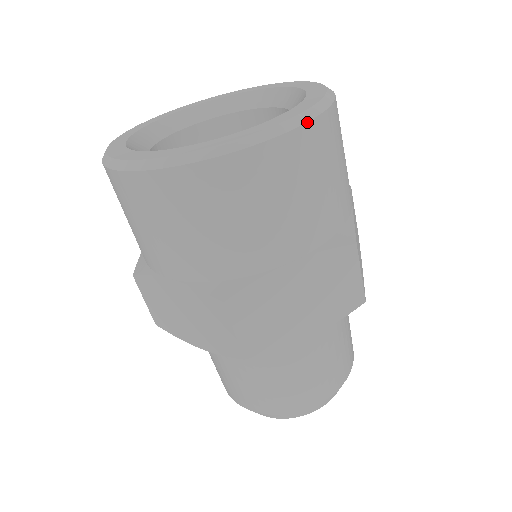
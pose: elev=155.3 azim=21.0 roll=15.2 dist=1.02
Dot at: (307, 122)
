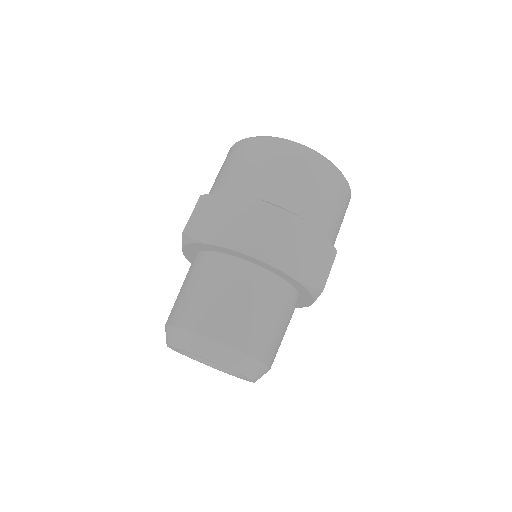
Dot at: (347, 181)
